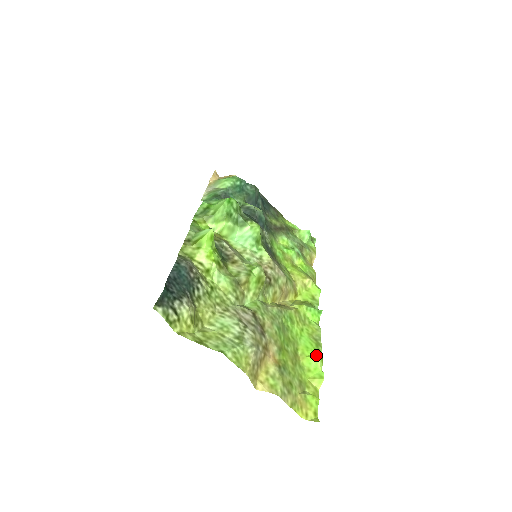
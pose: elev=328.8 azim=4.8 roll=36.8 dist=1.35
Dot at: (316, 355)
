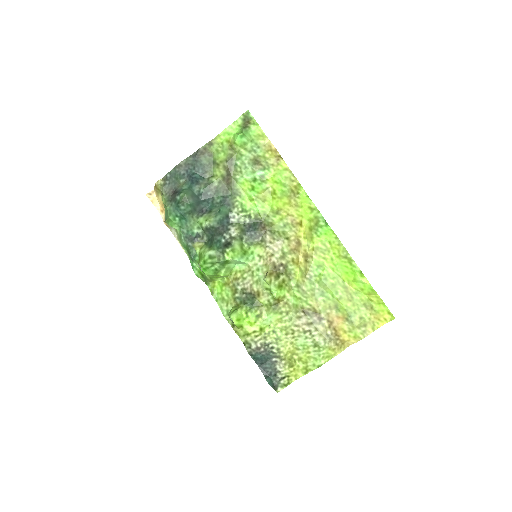
Dot at: (356, 276)
